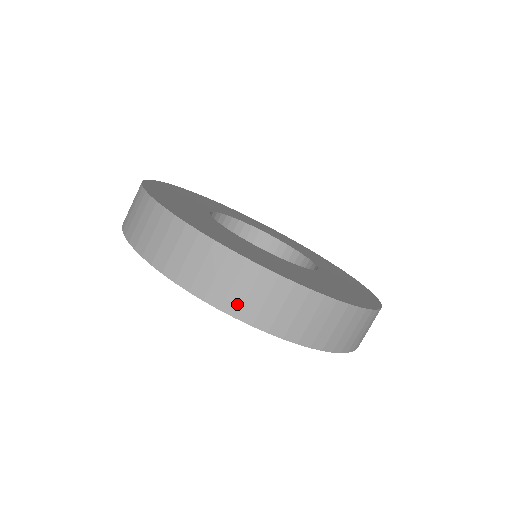
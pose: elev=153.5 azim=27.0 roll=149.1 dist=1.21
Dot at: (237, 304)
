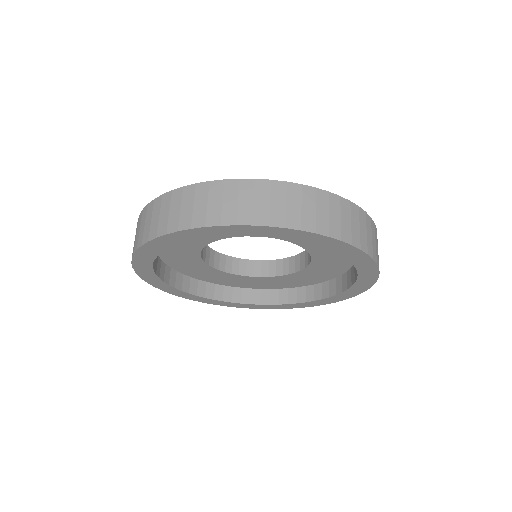
Dot at: (312, 221)
